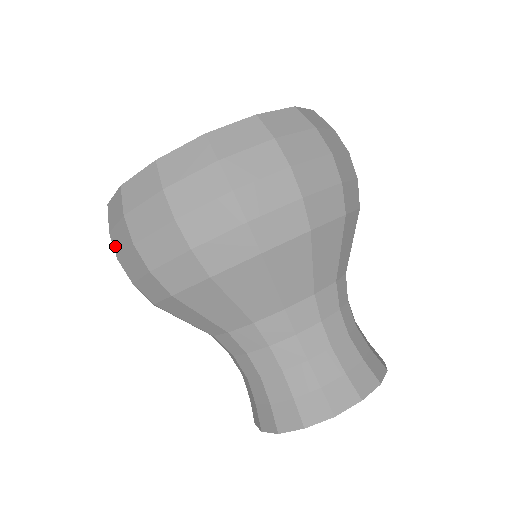
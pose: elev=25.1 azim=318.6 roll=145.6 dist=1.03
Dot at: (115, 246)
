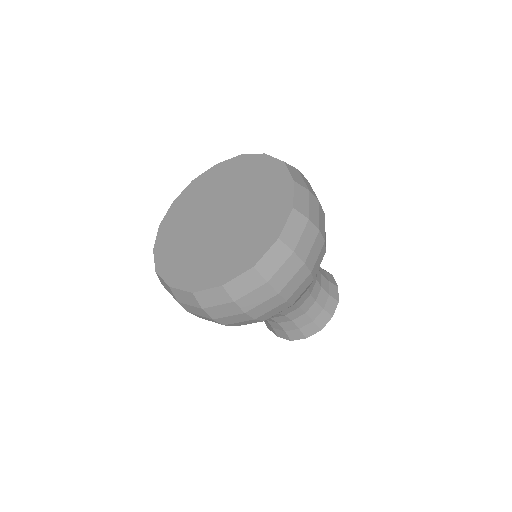
Dot at: (186, 308)
